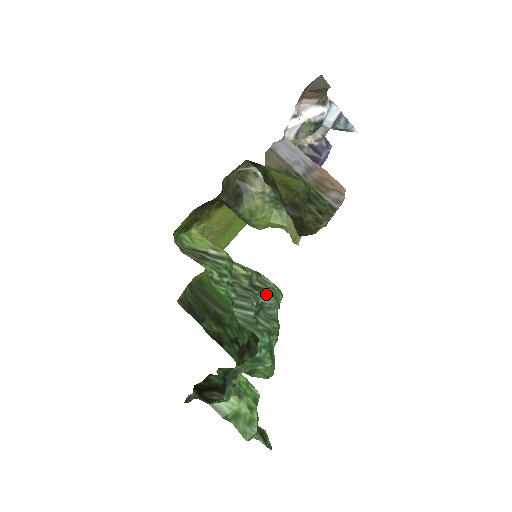
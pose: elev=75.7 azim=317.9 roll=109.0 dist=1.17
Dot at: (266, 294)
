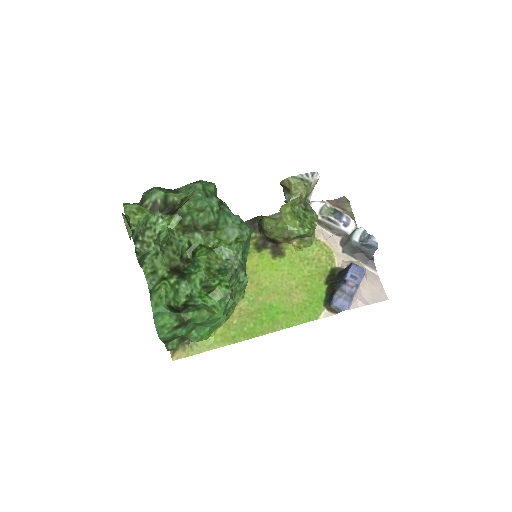
Dot at: occluded
